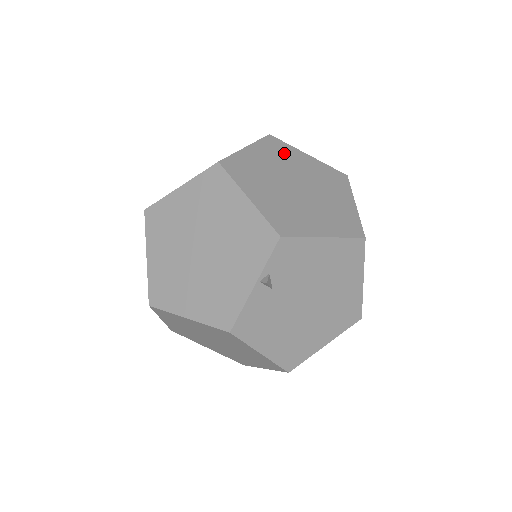
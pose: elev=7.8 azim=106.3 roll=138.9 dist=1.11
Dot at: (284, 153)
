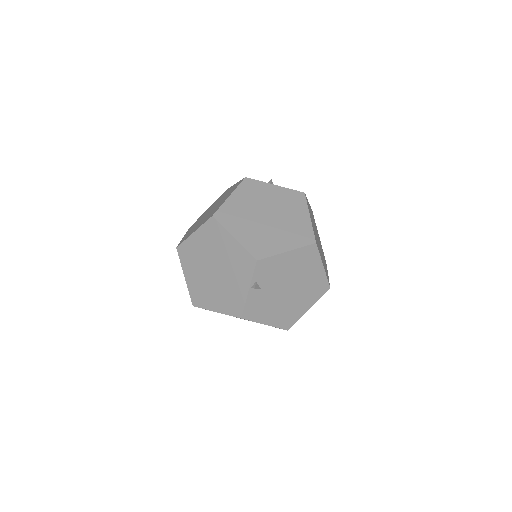
Dot at: (257, 190)
